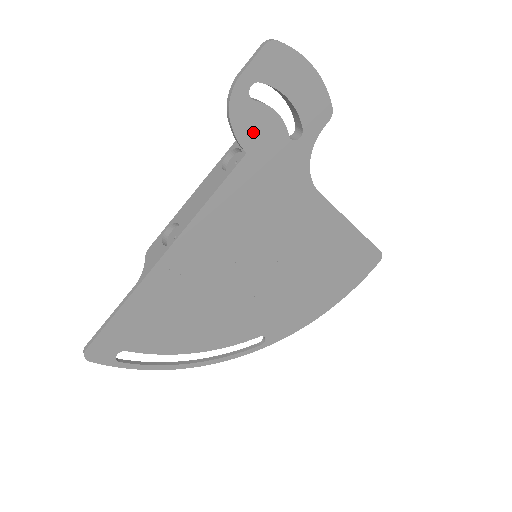
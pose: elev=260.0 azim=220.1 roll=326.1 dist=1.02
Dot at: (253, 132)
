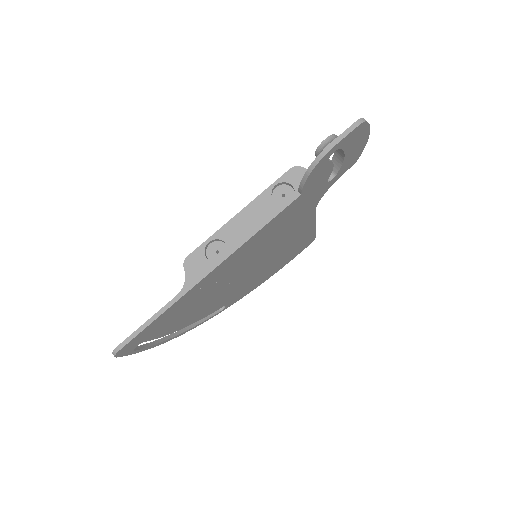
Dot at: (314, 180)
